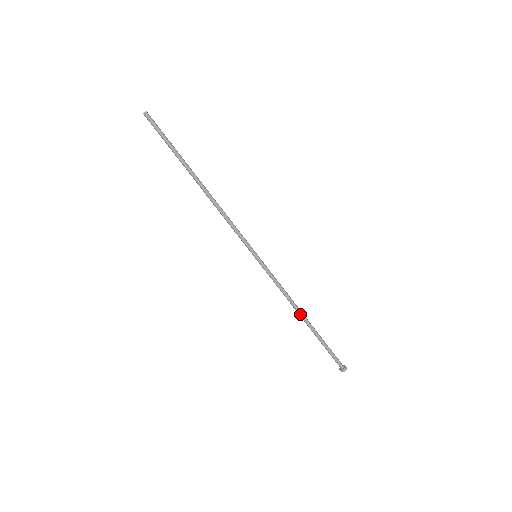
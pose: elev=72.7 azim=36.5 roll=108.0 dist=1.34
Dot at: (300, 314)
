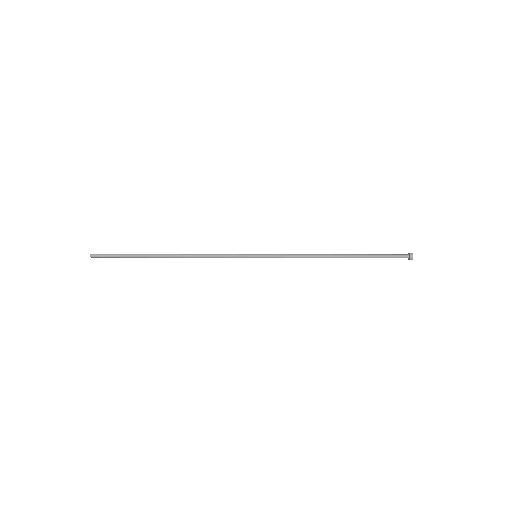
Dot at: occluded
